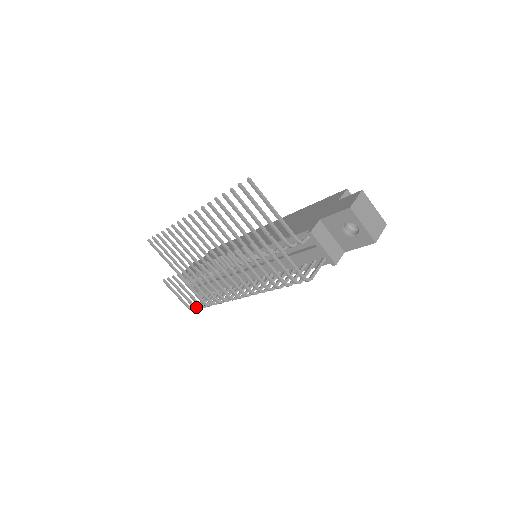
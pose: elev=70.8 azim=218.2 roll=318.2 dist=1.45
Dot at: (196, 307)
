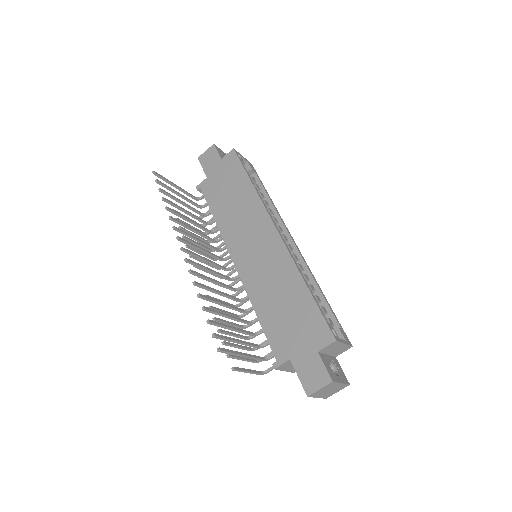
Dot at: occluded
